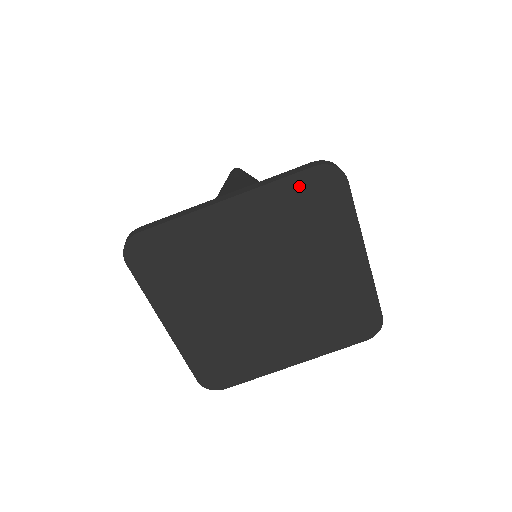
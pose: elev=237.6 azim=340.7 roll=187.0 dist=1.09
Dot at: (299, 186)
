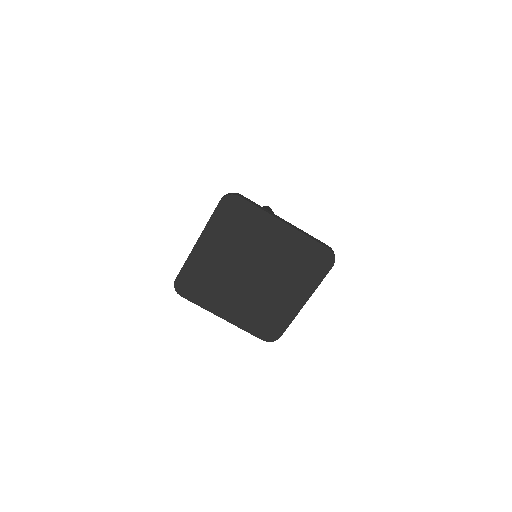
Dot at: (221, 214)
